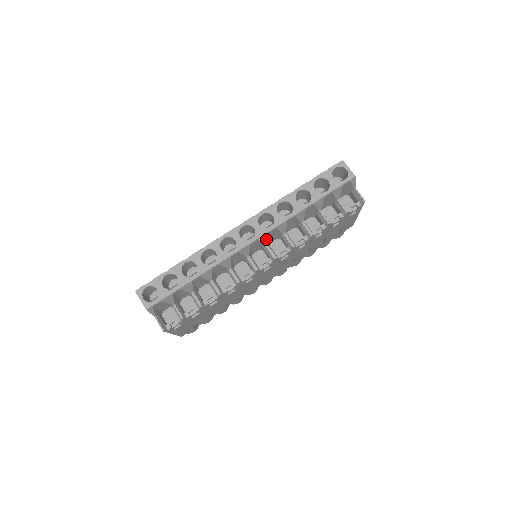
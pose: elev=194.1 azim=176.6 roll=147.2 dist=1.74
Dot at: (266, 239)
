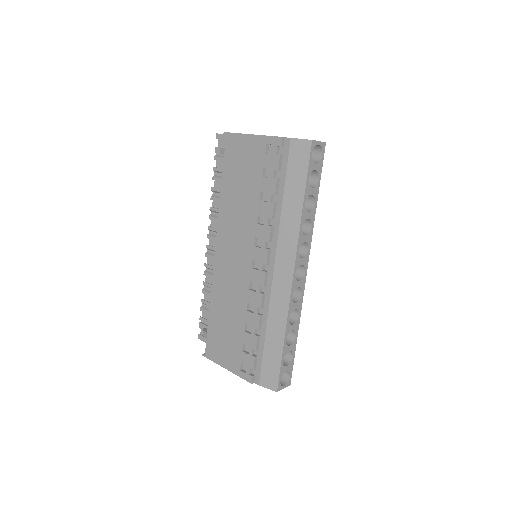
Dot at: occluded
